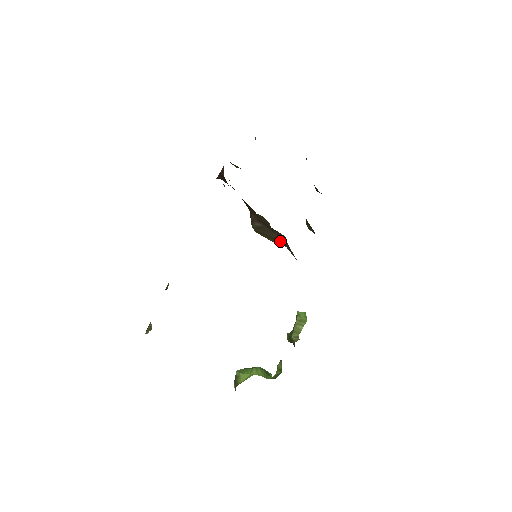
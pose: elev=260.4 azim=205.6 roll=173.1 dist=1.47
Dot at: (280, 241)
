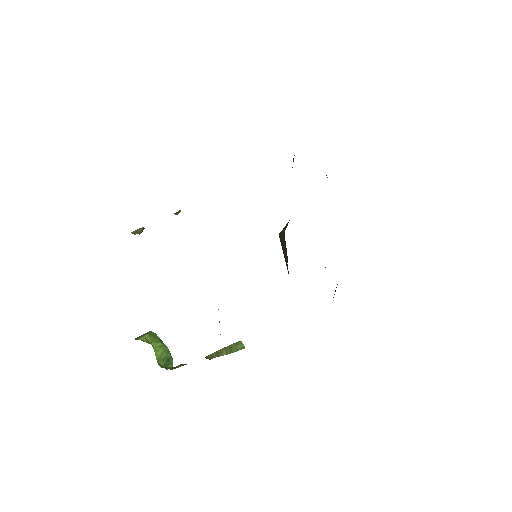
Dot at: (287, 265)
